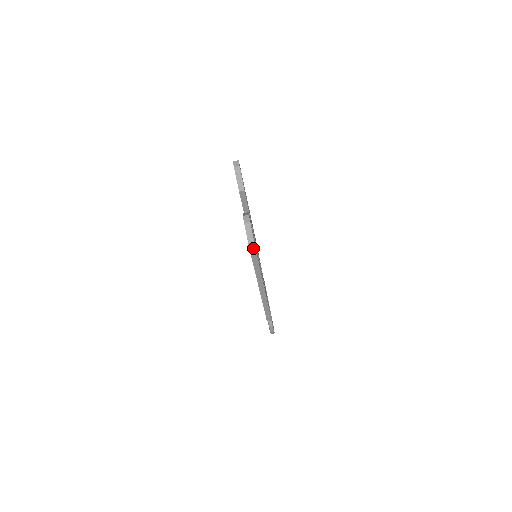
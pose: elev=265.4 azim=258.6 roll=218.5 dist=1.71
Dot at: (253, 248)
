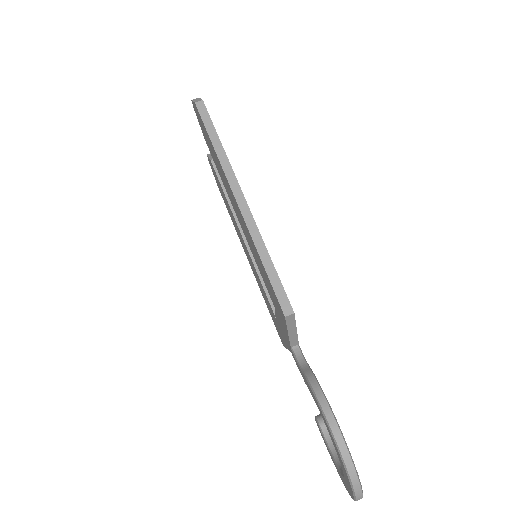
Dot at: (200, 101)
